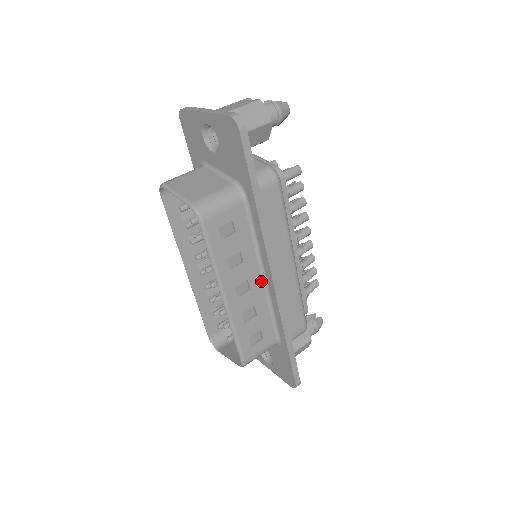
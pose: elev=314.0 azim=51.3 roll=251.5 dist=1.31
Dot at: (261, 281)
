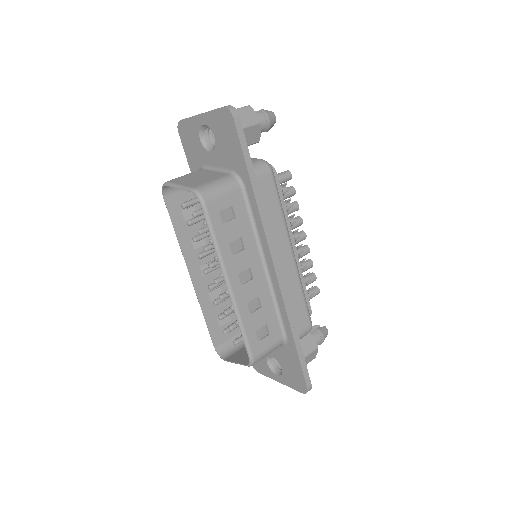
Dot at: (263, 271)
